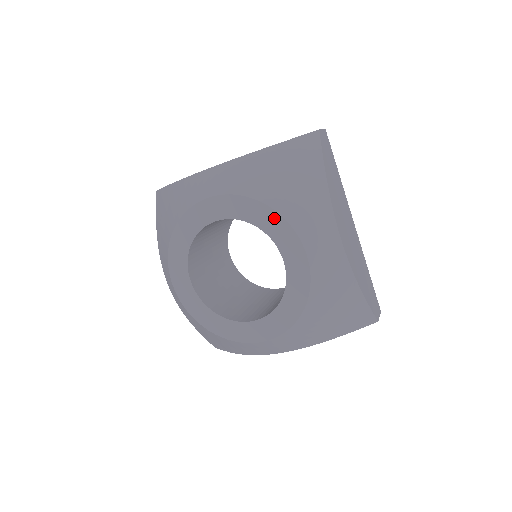
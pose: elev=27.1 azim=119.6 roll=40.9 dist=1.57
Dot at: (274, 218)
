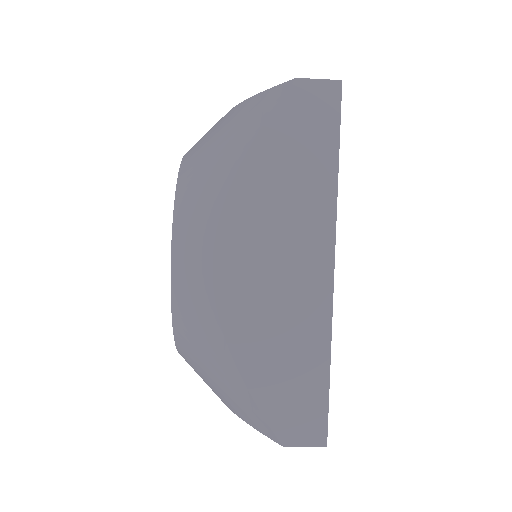
Dot at: occluded
